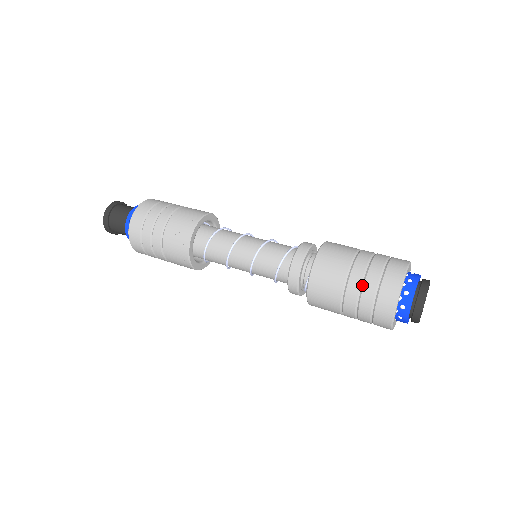
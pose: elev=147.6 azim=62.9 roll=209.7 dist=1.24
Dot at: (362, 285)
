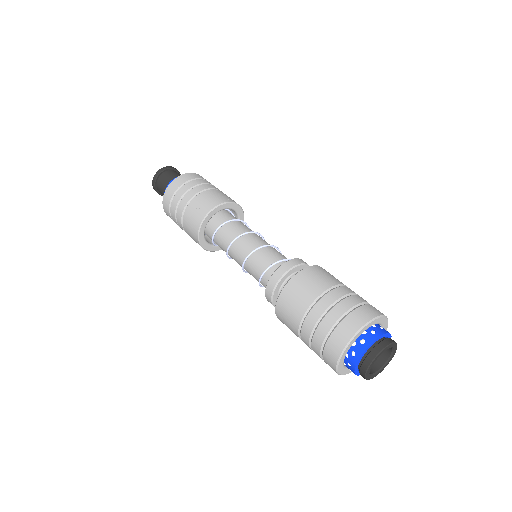
Dot at: (324, 315)
